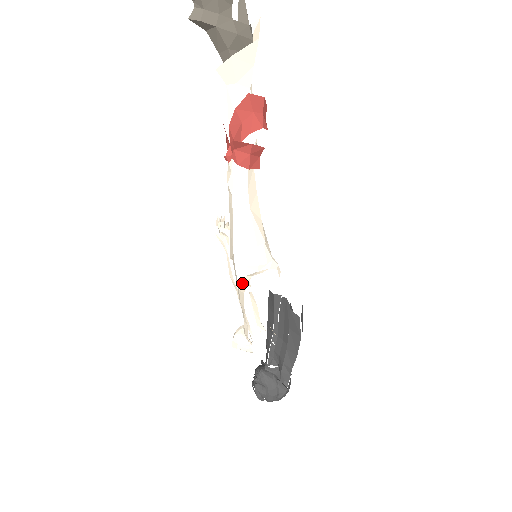
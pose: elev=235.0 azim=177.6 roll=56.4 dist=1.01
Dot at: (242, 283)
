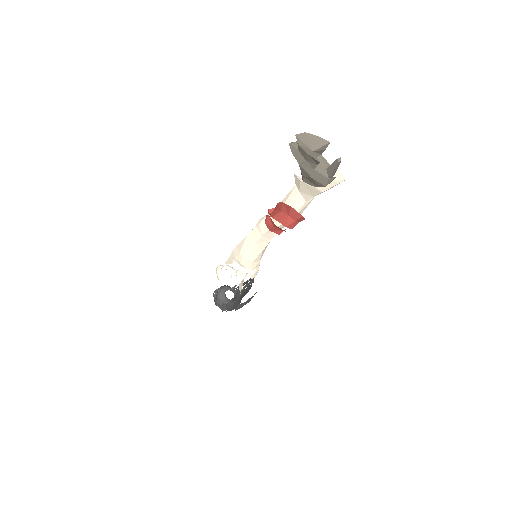
Dot at: (231, 259)
